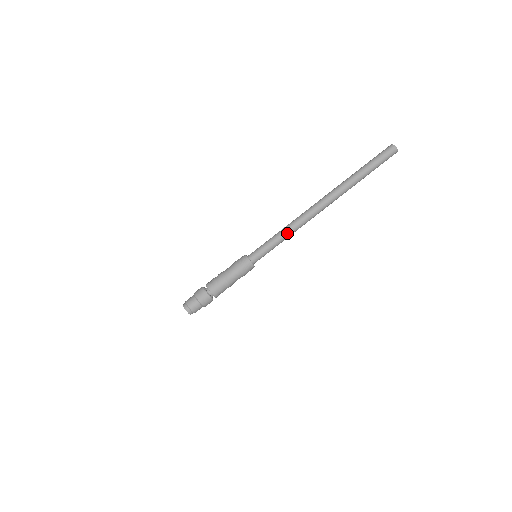
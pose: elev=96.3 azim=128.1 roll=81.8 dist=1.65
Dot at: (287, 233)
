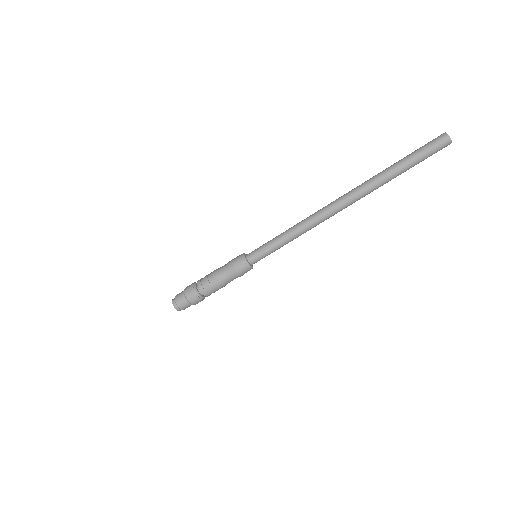
Dot at: (296, 237)
